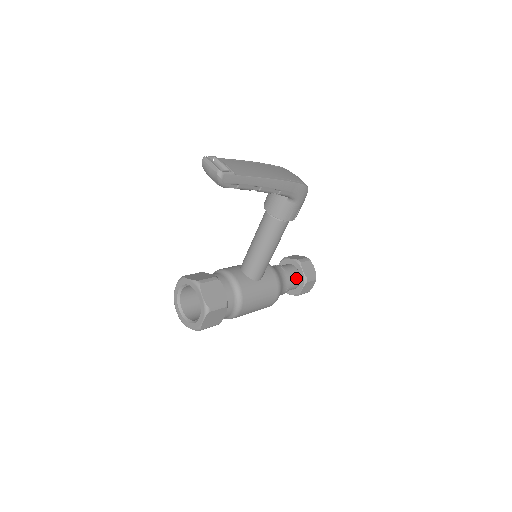
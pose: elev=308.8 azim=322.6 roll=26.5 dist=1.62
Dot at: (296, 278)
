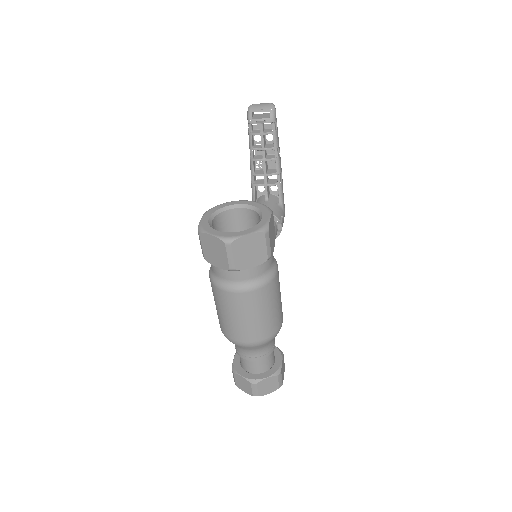
Dot at: occluded
